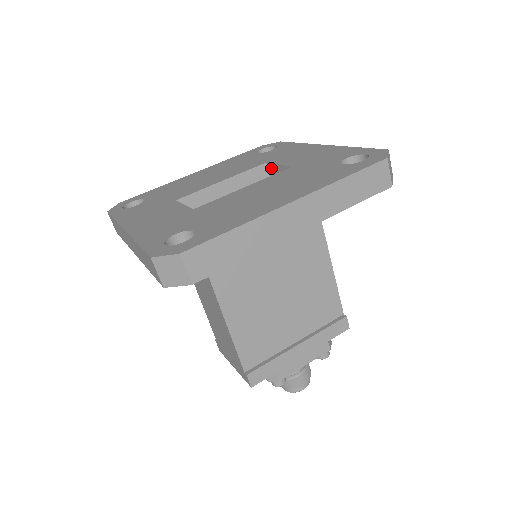
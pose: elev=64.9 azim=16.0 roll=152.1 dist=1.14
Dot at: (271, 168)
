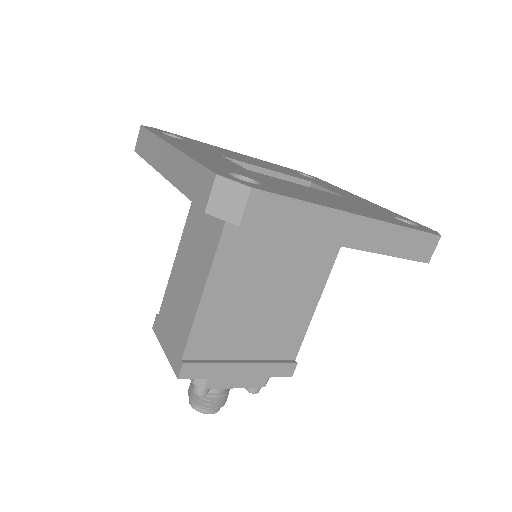
Dot at: occluded
